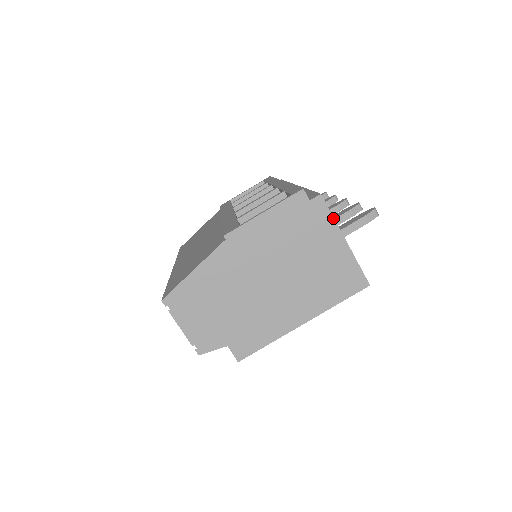
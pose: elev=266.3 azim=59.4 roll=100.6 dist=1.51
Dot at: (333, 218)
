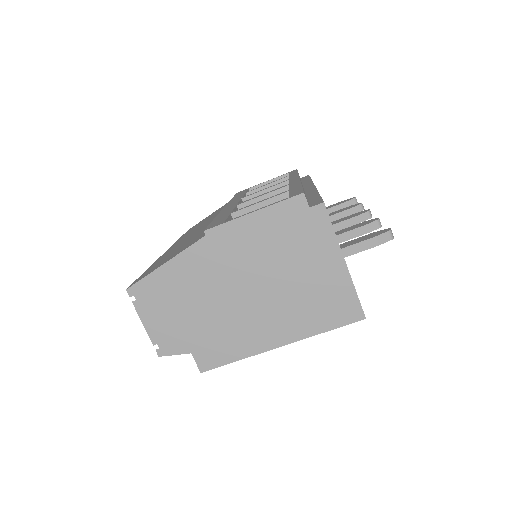
Dot at: (334, 233)
